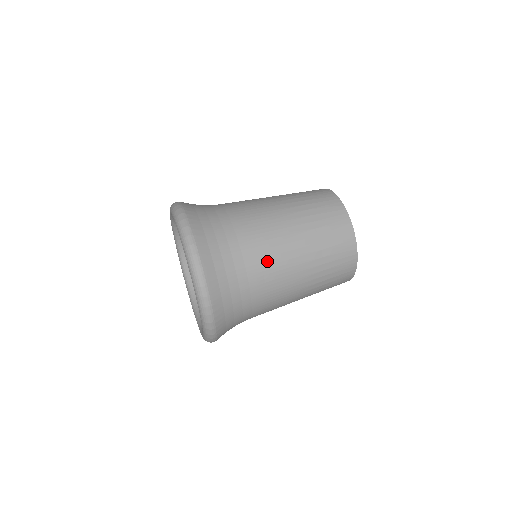
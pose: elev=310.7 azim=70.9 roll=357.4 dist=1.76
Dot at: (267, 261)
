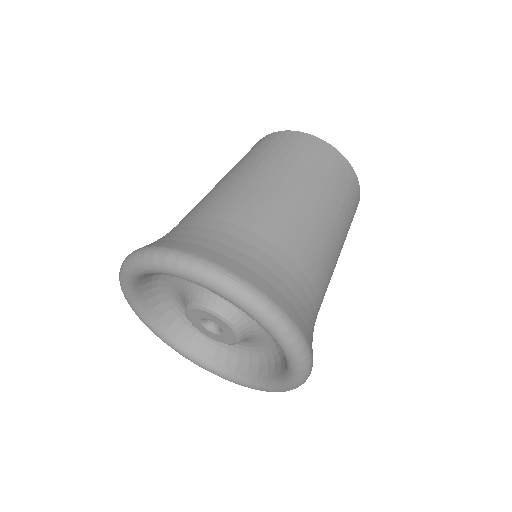
Dot at: (317, 253)
